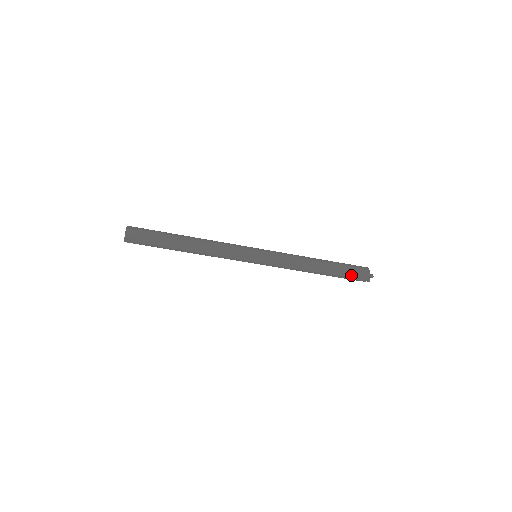
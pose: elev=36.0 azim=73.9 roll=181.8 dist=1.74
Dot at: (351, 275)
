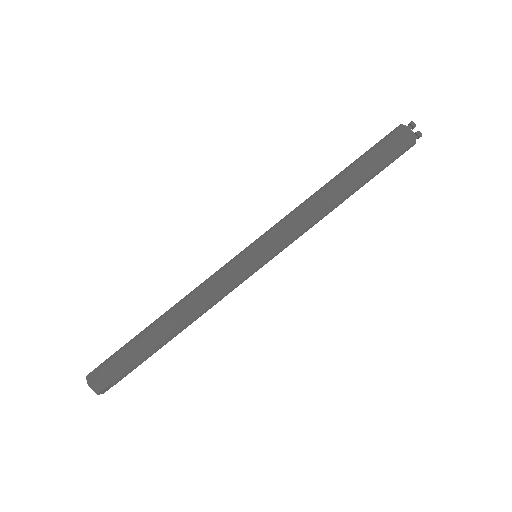
Dot at: (384, 149)
